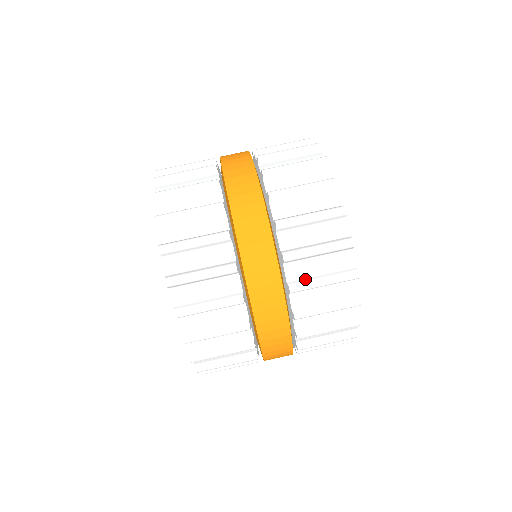
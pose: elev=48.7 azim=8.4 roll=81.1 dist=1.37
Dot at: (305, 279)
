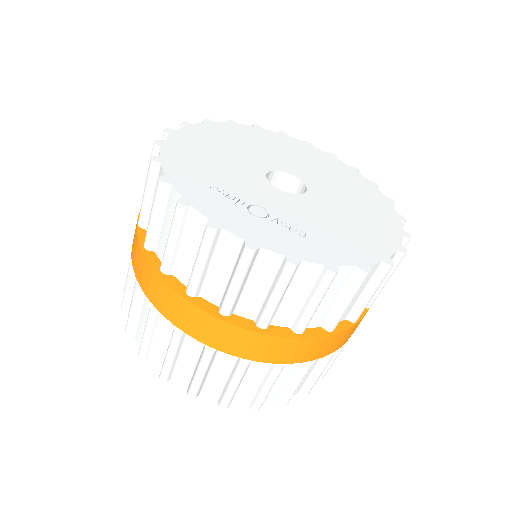
Dot at: occluded
